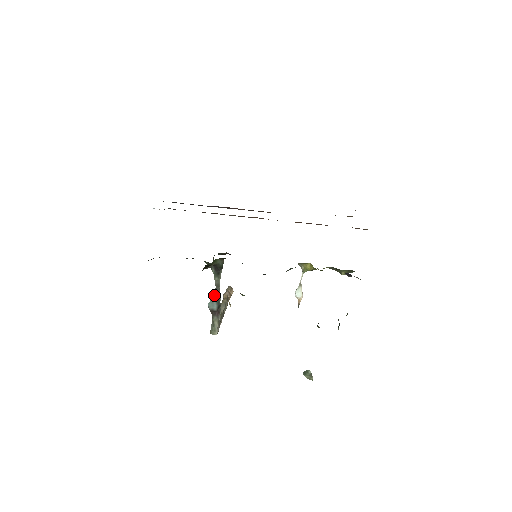
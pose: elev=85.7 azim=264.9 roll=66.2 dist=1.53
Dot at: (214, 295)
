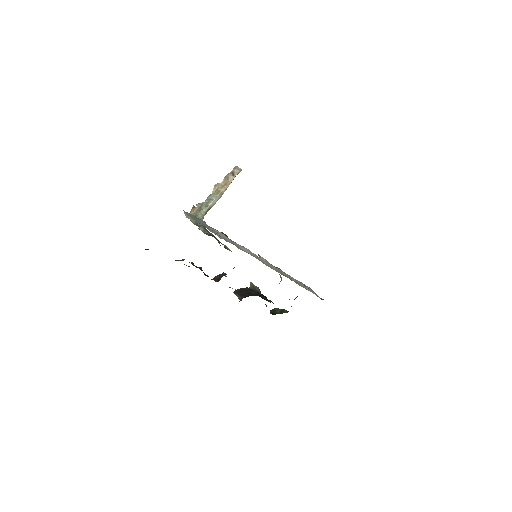
Dot at: (208, 234)
